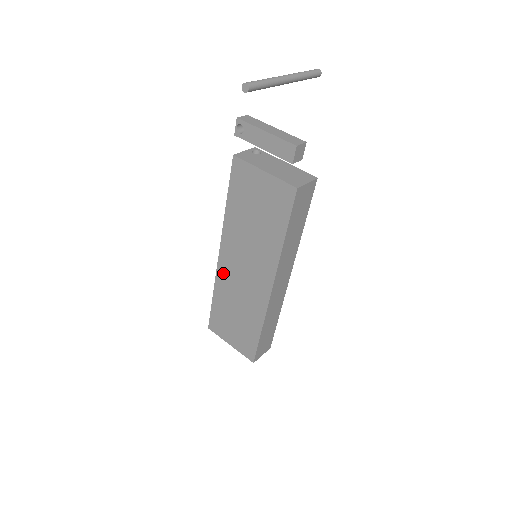
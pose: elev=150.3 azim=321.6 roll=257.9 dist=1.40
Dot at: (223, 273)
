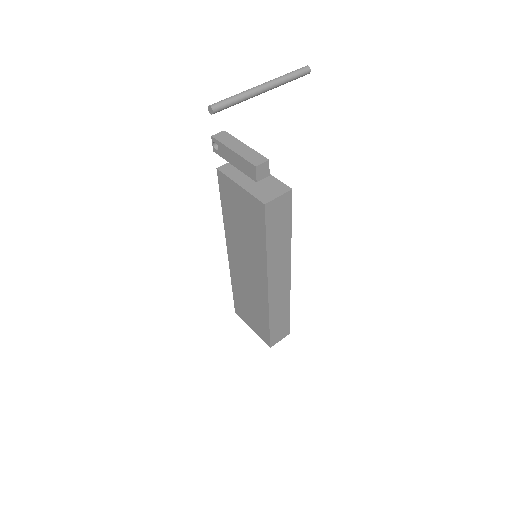
Dot at: (234, 268)
